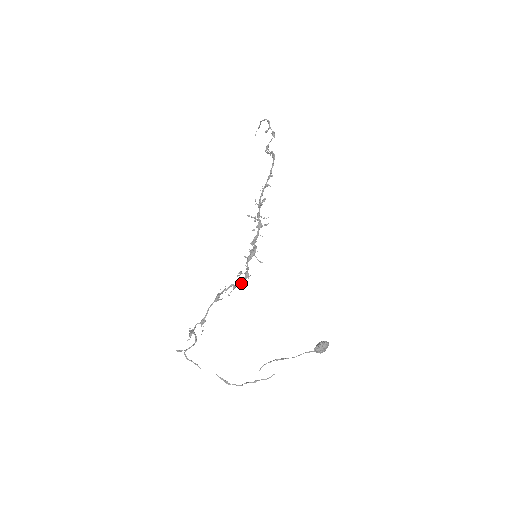
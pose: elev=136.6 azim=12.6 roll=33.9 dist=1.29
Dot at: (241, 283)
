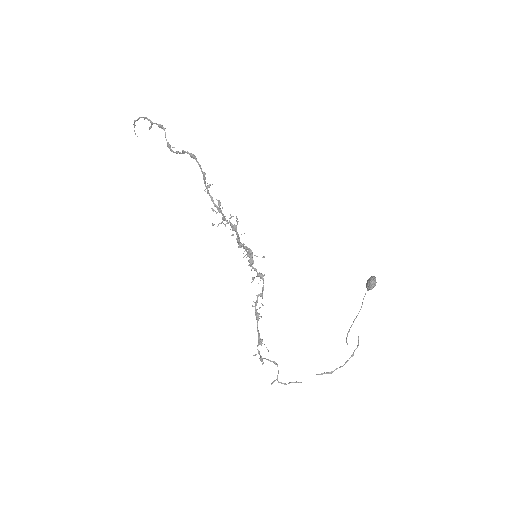
Dot at: (263, 287)
